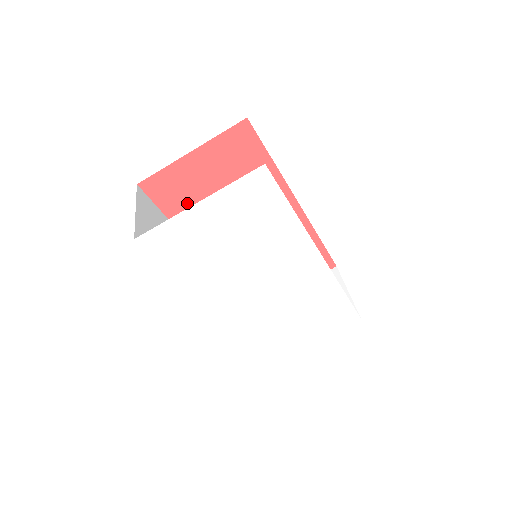
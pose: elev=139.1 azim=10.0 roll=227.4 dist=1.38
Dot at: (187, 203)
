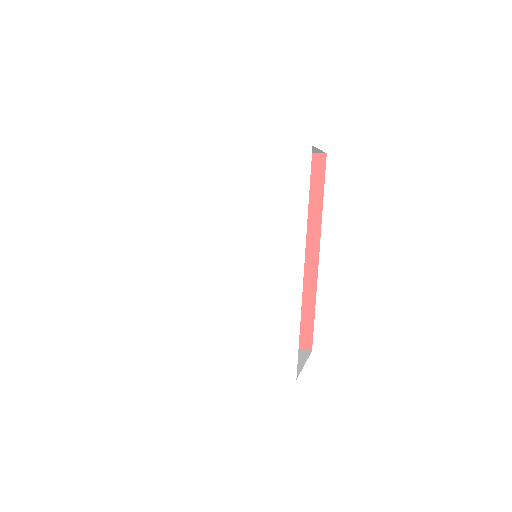
Dot at: occluded
